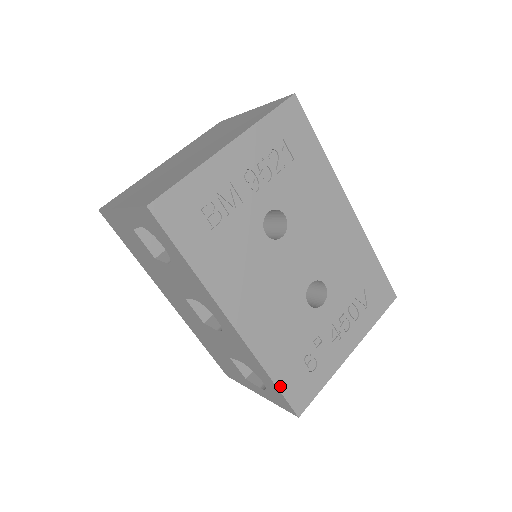
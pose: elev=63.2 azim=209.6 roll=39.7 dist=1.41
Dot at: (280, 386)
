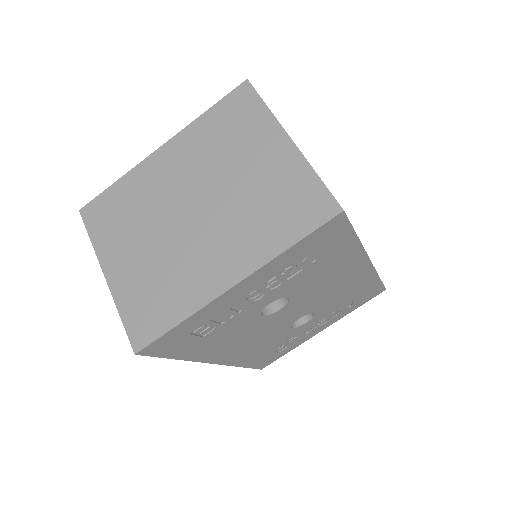
Dot at: (250, 366)
